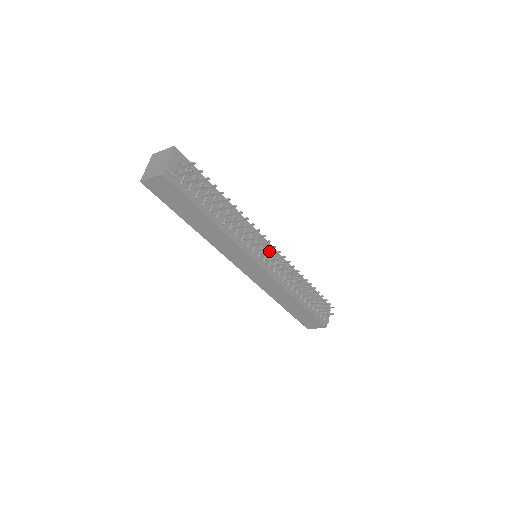
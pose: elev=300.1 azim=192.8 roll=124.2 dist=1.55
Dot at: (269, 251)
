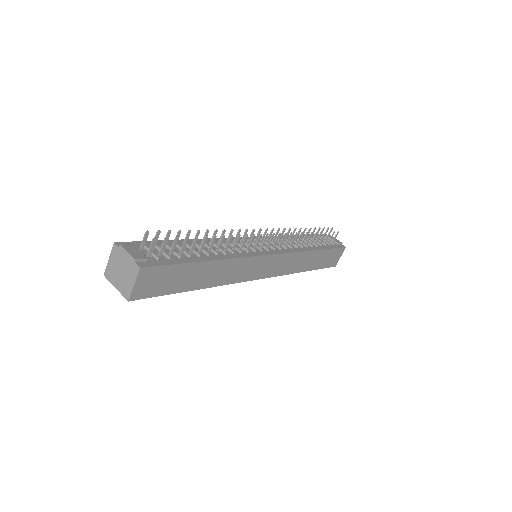
Dot at: occluded
